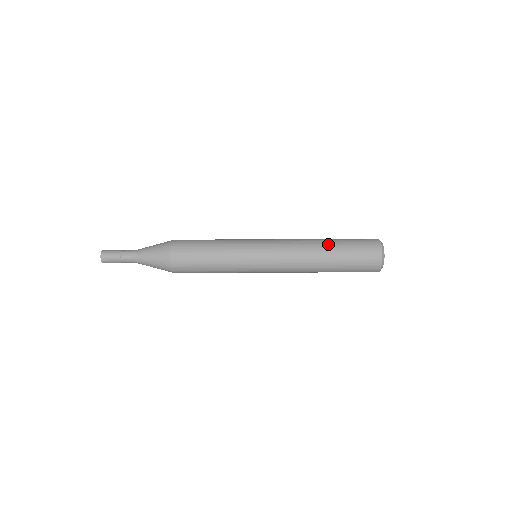
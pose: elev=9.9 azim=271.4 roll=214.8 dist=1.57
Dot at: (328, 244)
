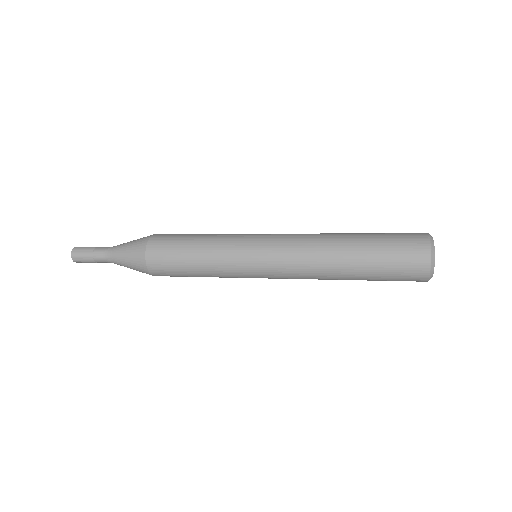
Dot at: (351, 266)
